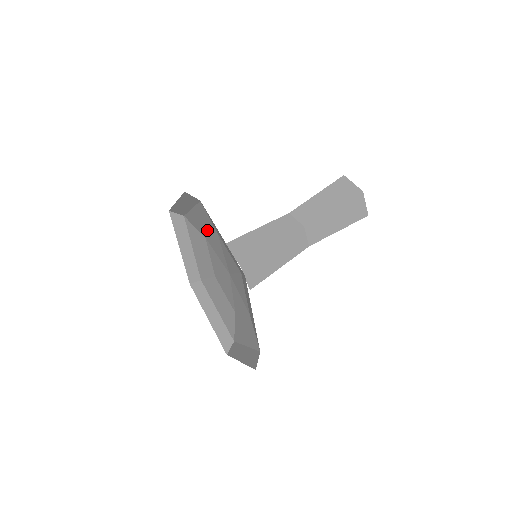
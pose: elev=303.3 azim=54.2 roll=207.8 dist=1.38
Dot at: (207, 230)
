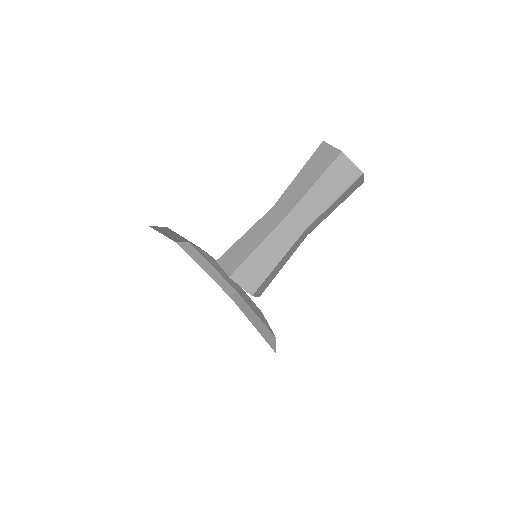
Dot at: occluded
